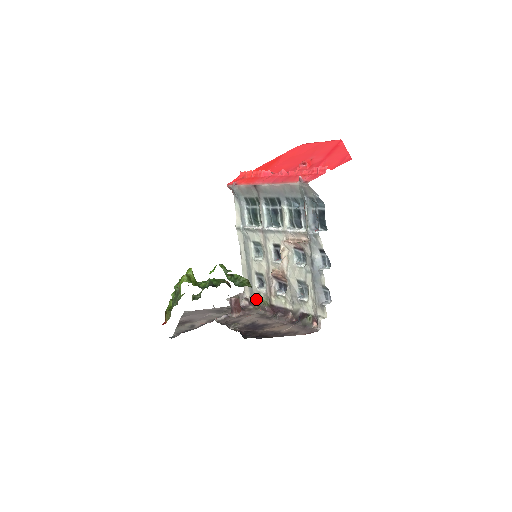
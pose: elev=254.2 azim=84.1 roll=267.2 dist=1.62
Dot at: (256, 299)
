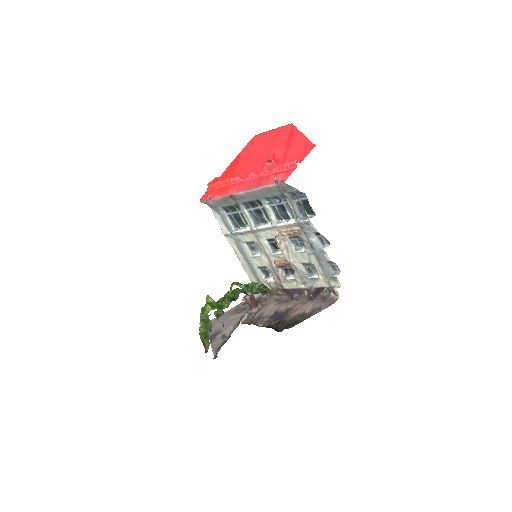
Dot at: occluded
